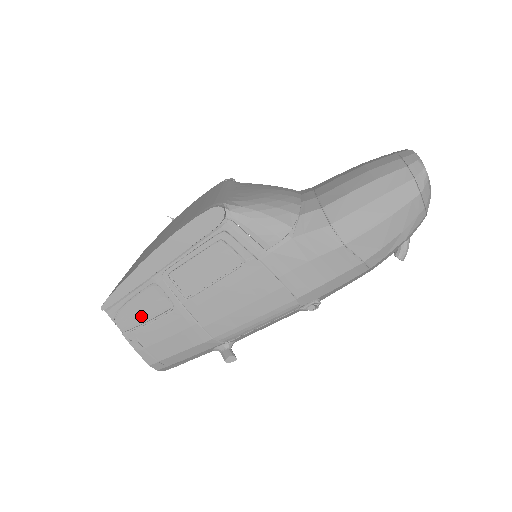
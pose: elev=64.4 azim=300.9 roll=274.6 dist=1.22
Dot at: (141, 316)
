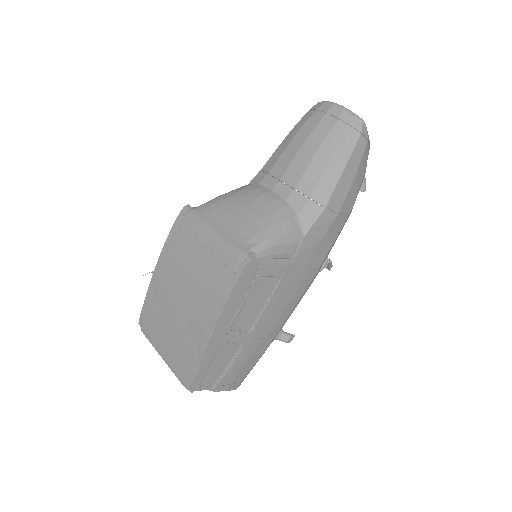
Dot at: (219, 370)
